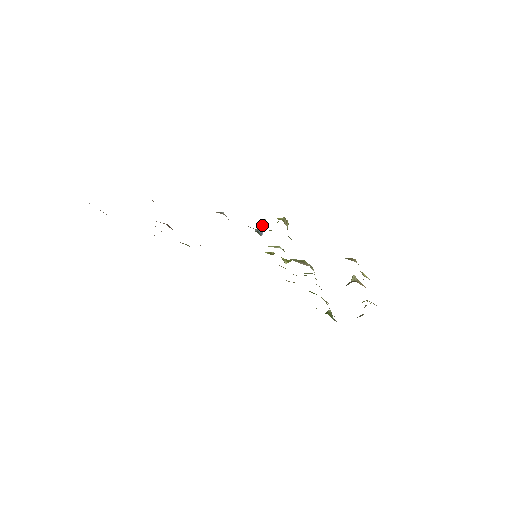
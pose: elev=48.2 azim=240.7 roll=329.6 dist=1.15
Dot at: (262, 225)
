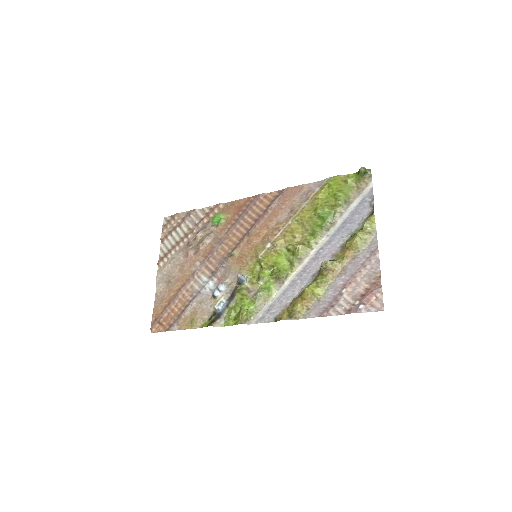
Dot at: (239, 279)
